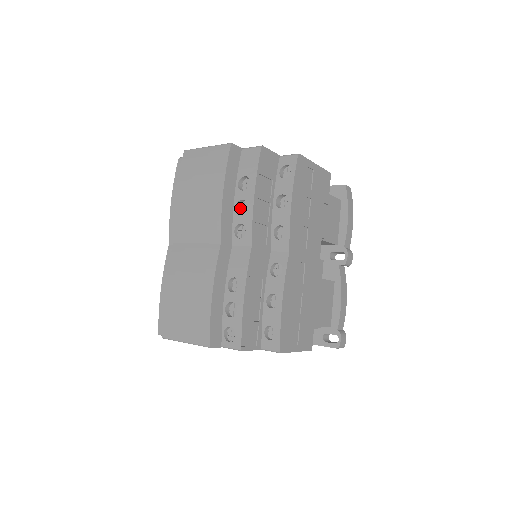
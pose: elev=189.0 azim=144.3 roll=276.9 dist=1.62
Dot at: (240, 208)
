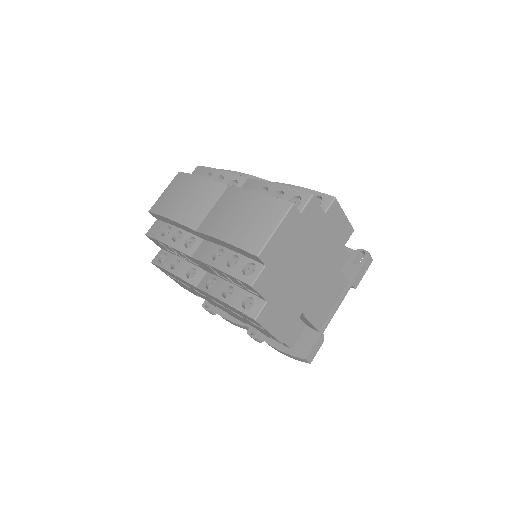
Dot at: occluded
